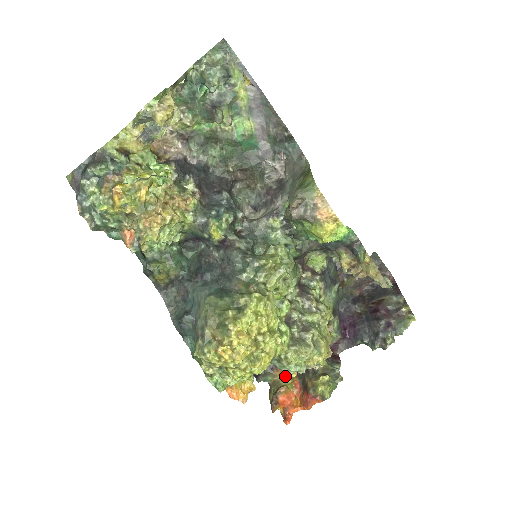
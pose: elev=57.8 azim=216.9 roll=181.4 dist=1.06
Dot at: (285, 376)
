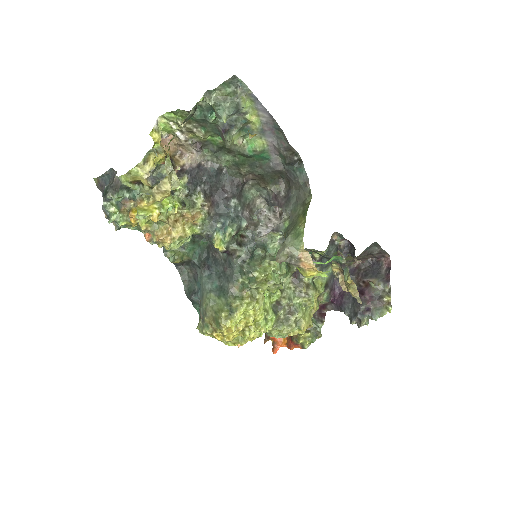
Dot at: occluded
